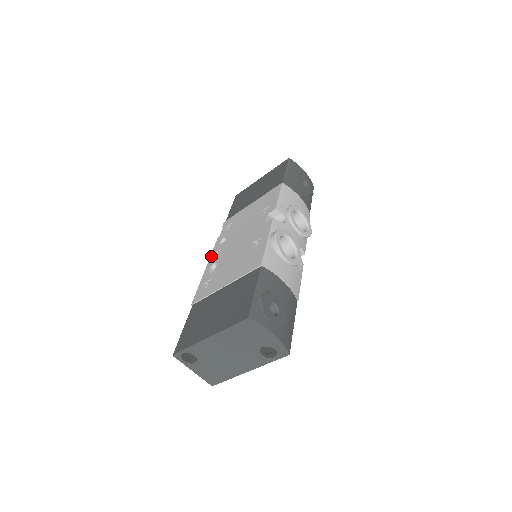
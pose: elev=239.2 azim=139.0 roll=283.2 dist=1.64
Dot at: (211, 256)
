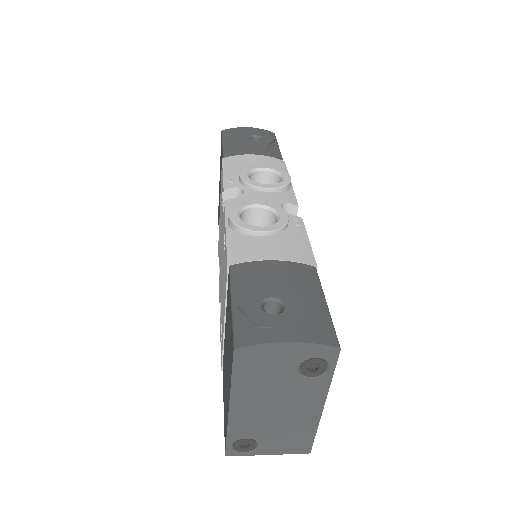
Dot at: (219, 297)
